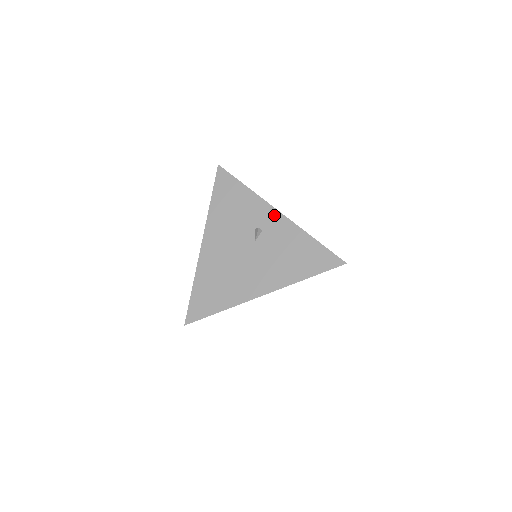
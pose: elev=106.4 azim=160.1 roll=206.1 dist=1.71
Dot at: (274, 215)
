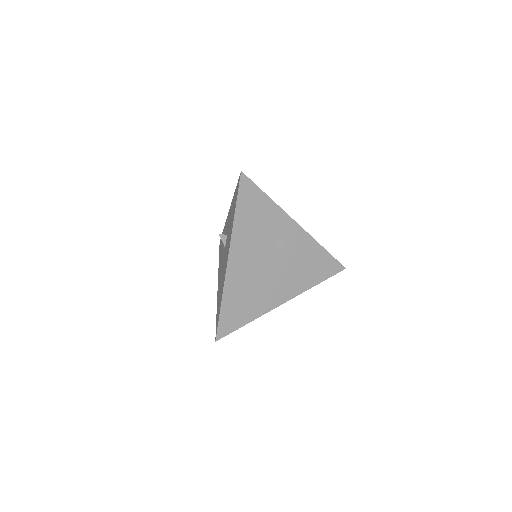
Dot at: (294, 228)
